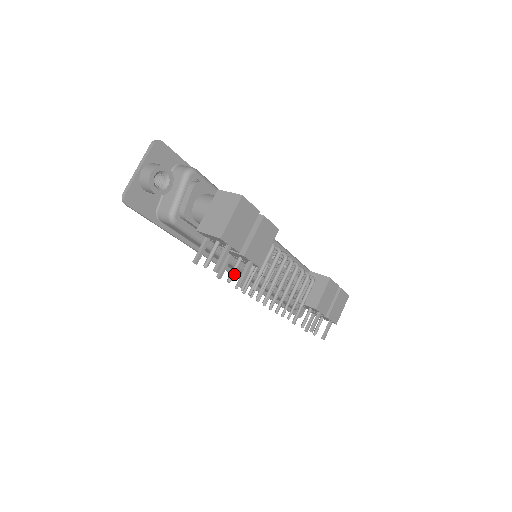
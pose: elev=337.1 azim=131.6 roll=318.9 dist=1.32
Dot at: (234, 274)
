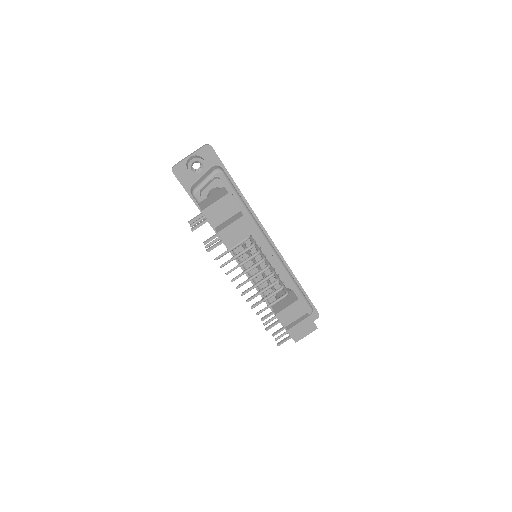
Dot at: (211, 244)
